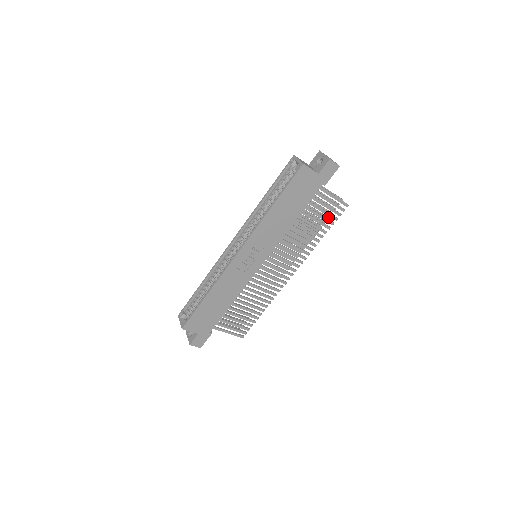
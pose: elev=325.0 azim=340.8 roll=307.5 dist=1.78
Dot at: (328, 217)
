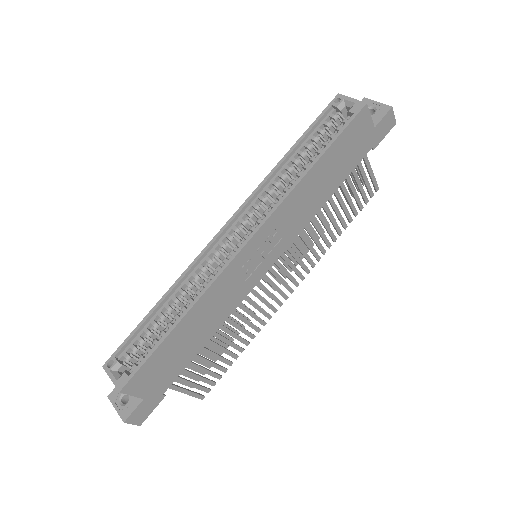
Dot at: occluded
